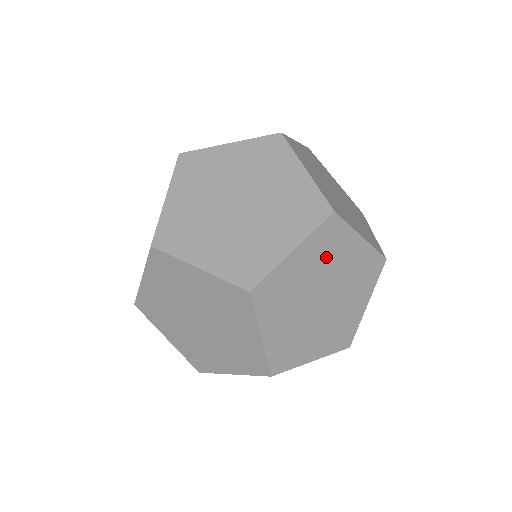
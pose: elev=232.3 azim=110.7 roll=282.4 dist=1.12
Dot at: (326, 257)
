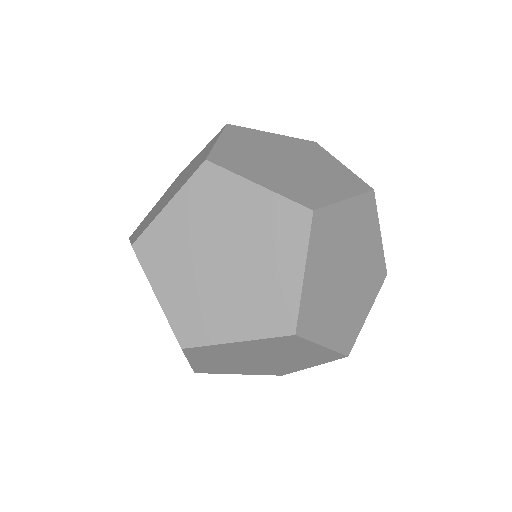
Dot at: (360, 230)
